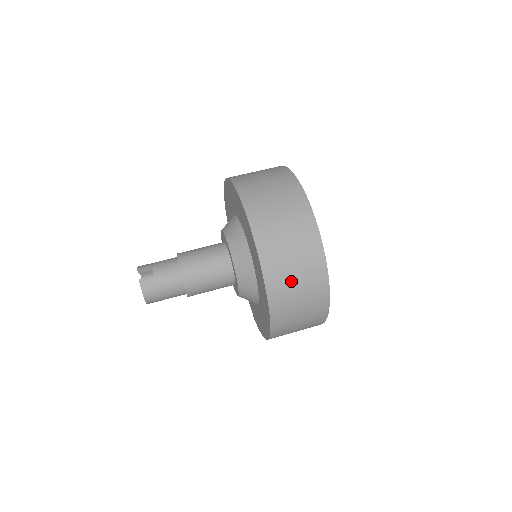
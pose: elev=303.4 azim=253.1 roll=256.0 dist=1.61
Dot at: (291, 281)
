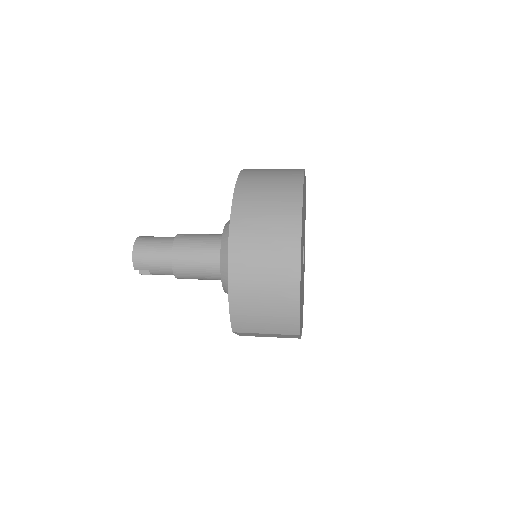
Dot at: (264, 177)
